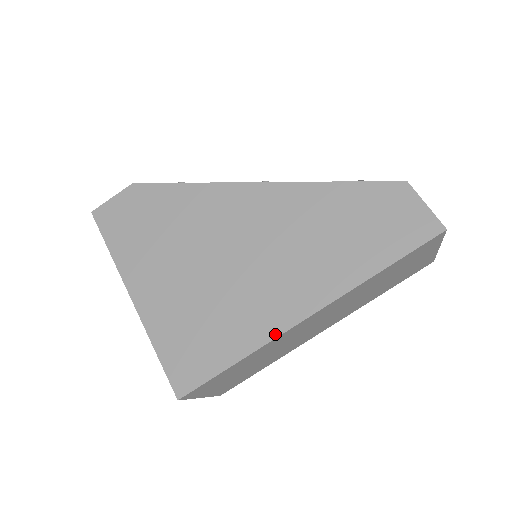
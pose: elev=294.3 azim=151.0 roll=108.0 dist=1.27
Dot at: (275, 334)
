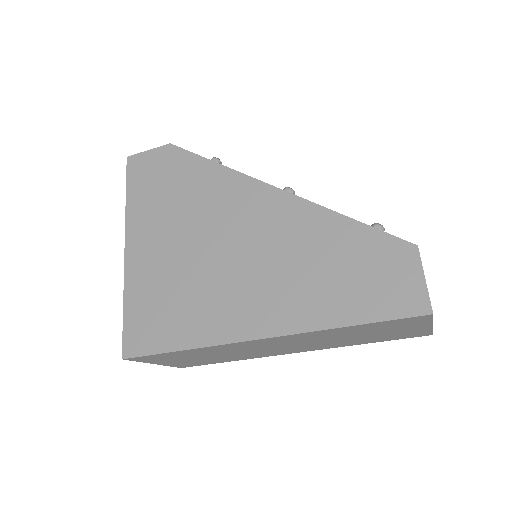
Dot at: (225, 340)
